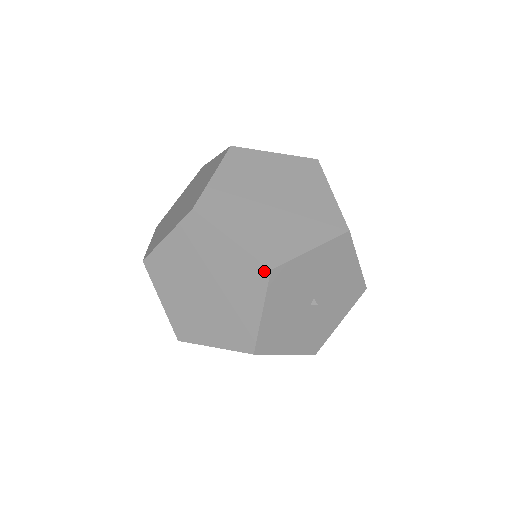
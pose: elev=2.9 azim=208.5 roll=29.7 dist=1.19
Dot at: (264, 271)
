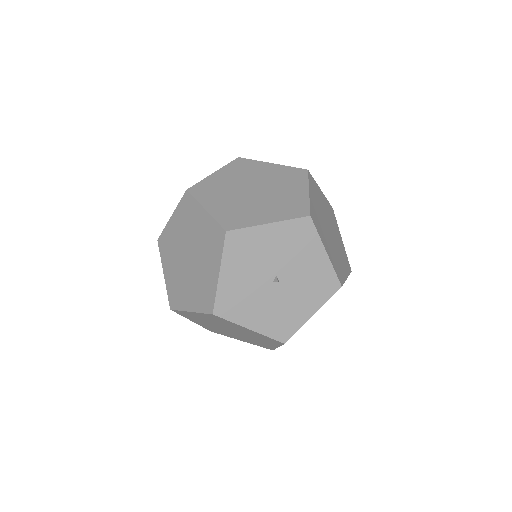
Dot at: (222, 233)
